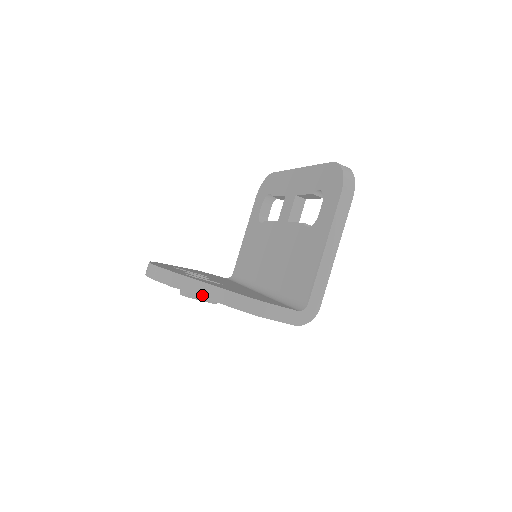
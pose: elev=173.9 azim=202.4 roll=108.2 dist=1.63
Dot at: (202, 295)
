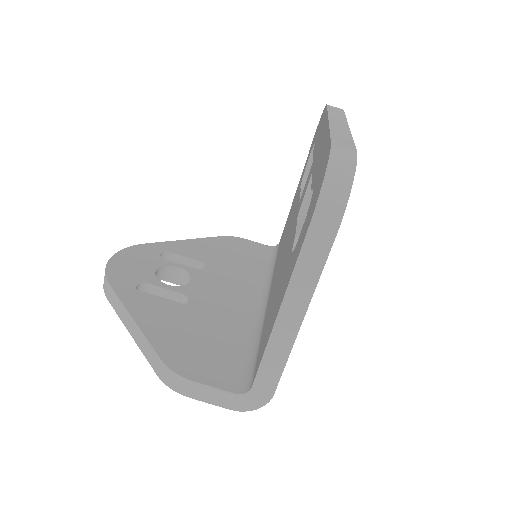
Dot at: (130, 331)
